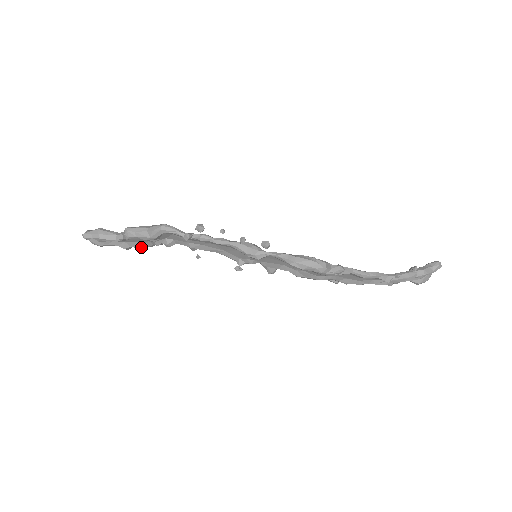
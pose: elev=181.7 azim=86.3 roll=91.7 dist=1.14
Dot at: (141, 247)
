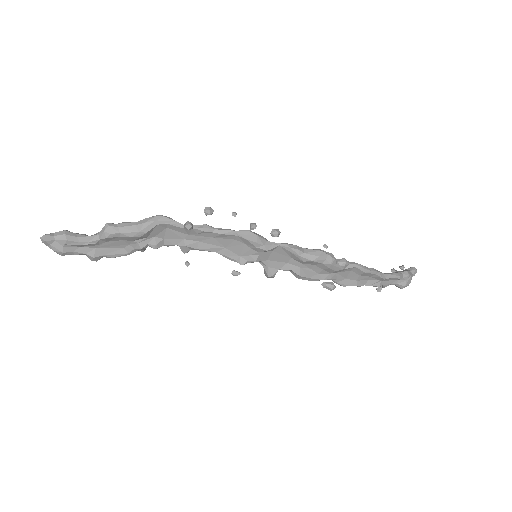
Dot at: (115, 255)
